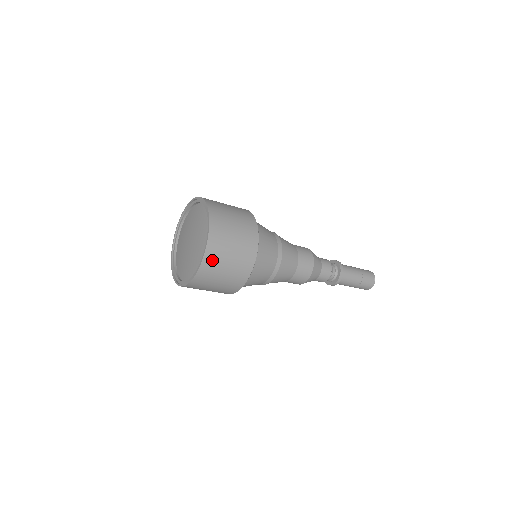
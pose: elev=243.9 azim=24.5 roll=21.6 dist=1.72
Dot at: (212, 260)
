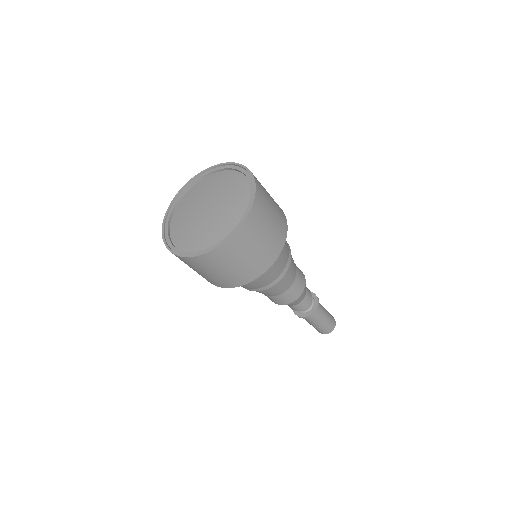
Dot at: (261, 191)
